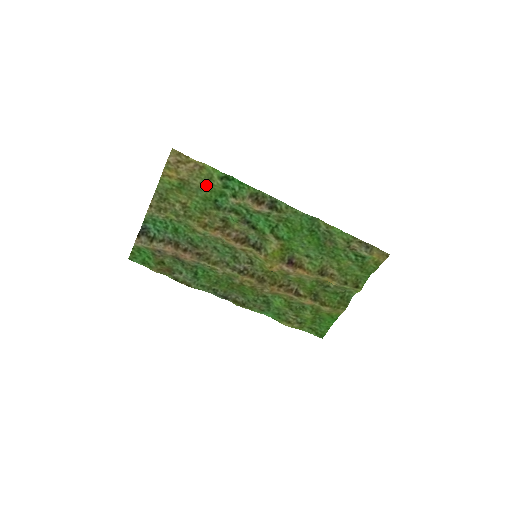
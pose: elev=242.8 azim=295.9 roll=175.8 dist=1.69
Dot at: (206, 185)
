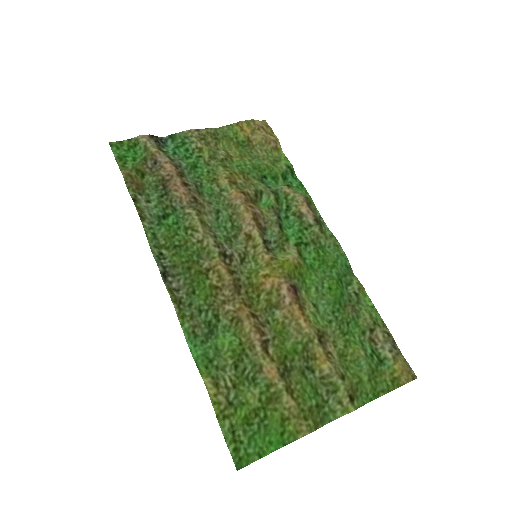
Dot at: (267, 161)
